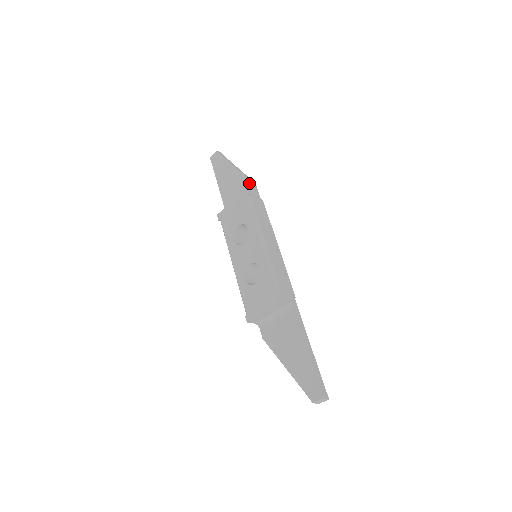
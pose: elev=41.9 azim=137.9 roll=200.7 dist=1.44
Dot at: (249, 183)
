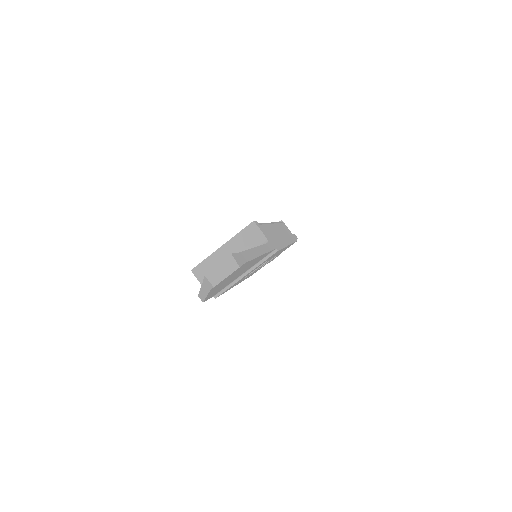
Dot at: occluded
